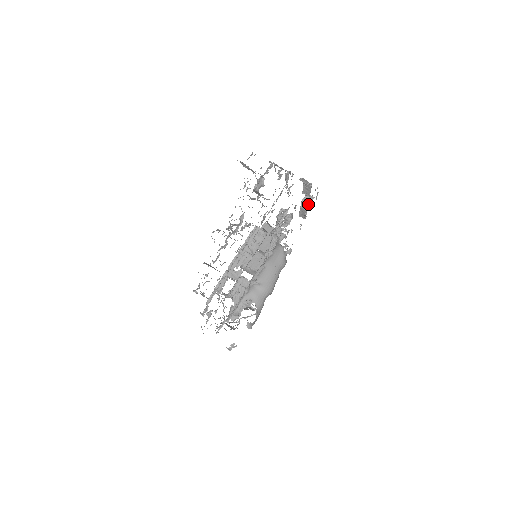
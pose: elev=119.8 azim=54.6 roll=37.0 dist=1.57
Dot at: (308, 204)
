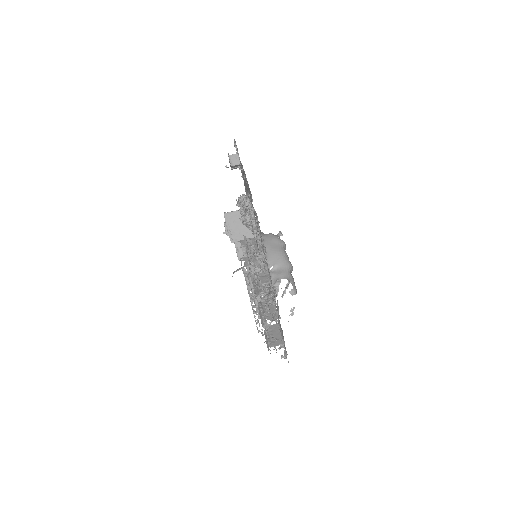
Dot at: occluded
